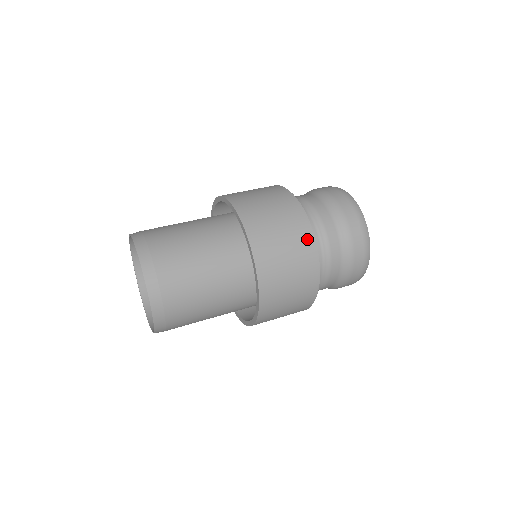
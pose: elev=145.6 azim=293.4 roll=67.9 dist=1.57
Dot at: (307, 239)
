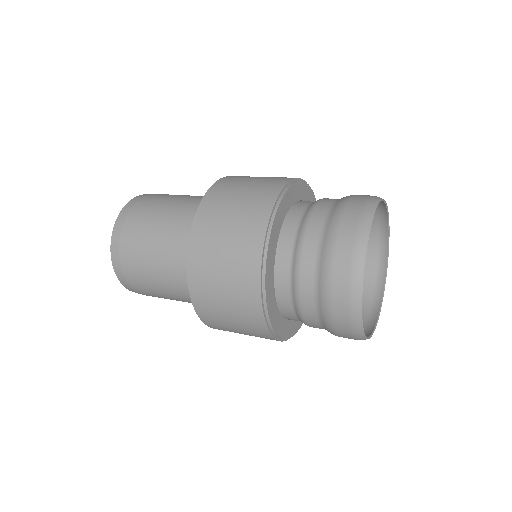
Dot at: (266, 204)
